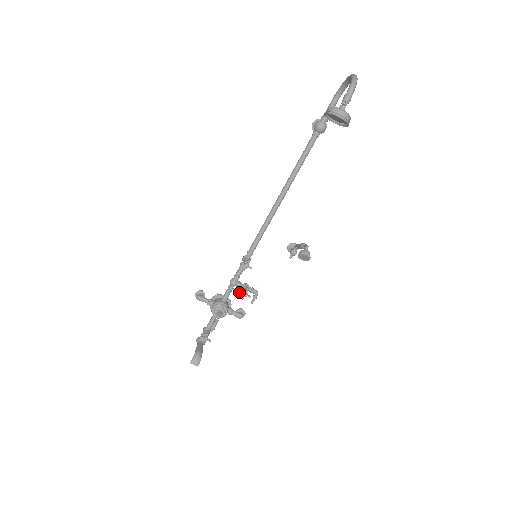
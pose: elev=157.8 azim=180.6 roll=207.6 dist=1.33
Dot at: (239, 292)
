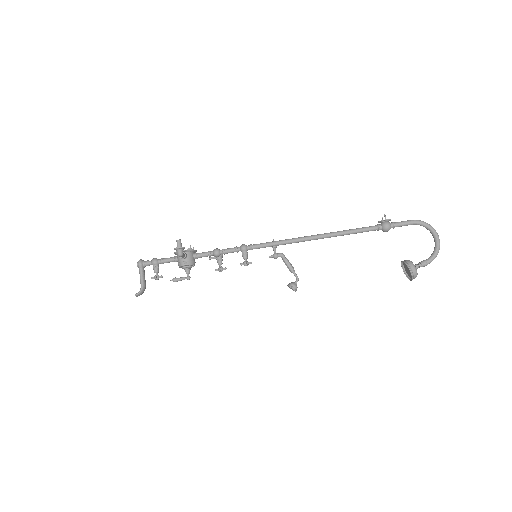
Dot at: (220, 269)
